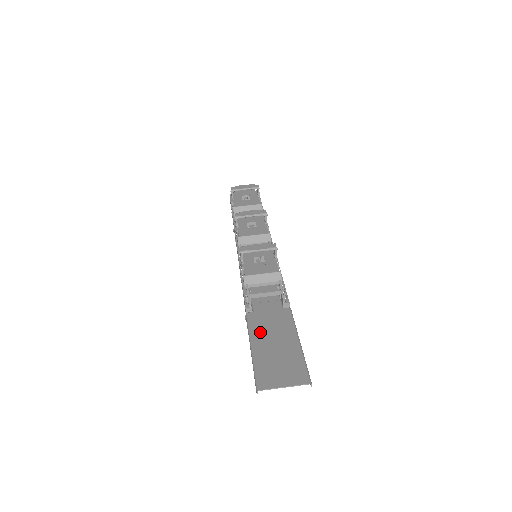
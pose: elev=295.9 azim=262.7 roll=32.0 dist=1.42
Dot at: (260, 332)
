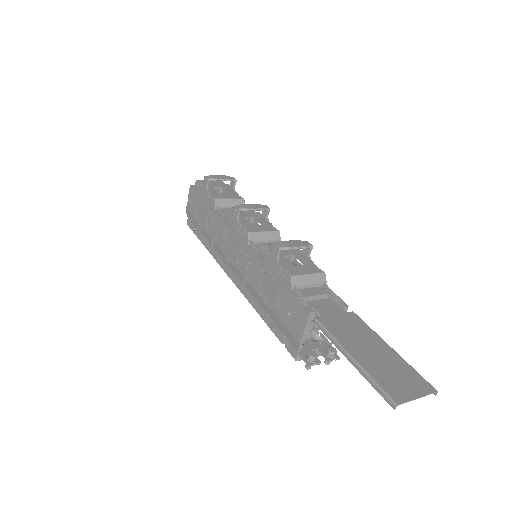
Dot at: (347, 339)
